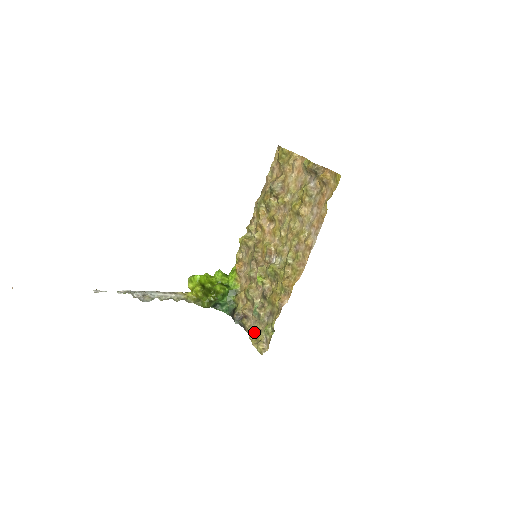
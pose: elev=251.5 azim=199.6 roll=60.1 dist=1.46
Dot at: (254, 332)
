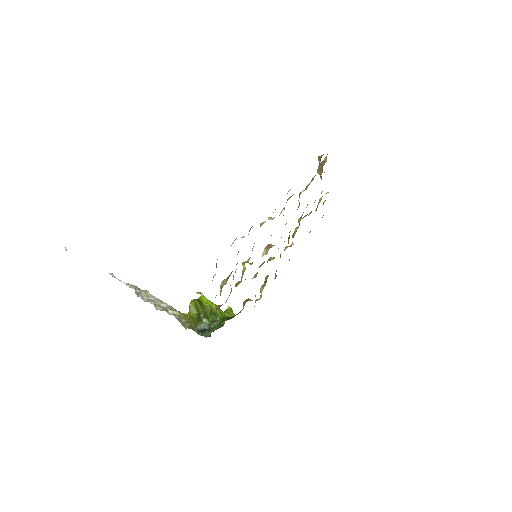
Dot at: occluded
